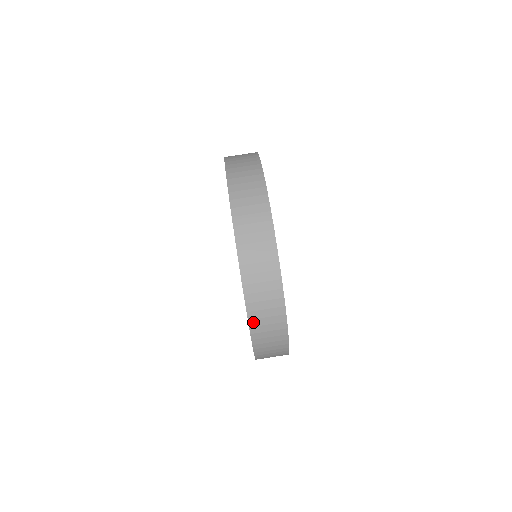
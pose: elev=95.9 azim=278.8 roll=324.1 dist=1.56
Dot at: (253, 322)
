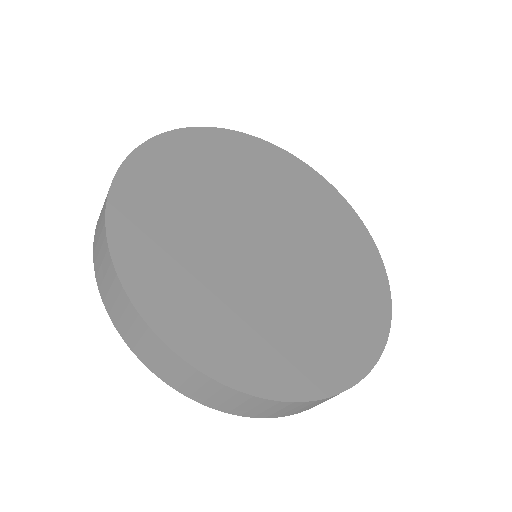
Dot at: (222, 408)
